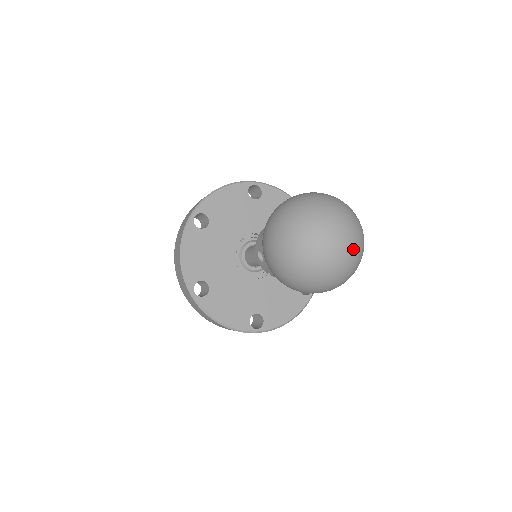
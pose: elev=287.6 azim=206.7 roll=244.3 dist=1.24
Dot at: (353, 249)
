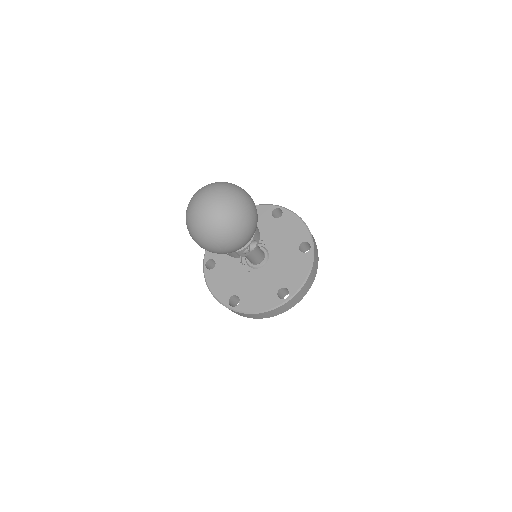
Dot at: (221, 201)
